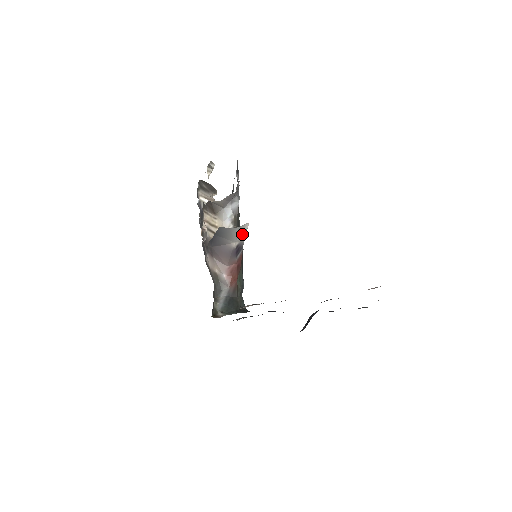
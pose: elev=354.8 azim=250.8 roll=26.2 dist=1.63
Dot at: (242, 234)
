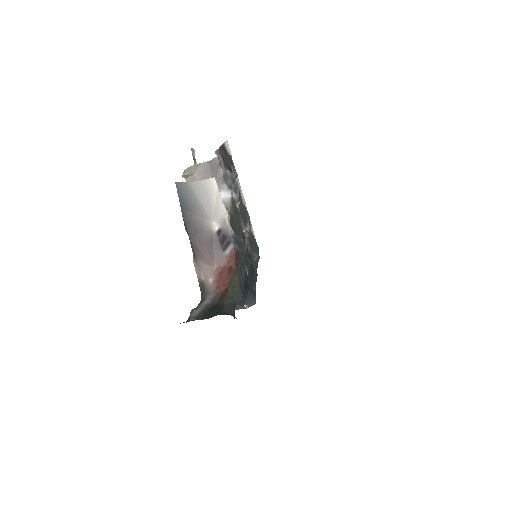
Dot at: (216, 204)
